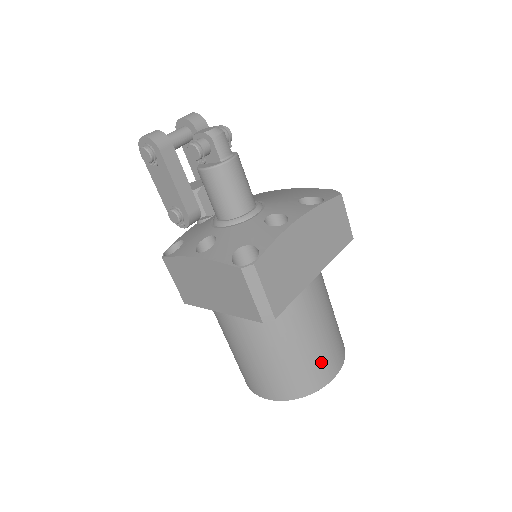
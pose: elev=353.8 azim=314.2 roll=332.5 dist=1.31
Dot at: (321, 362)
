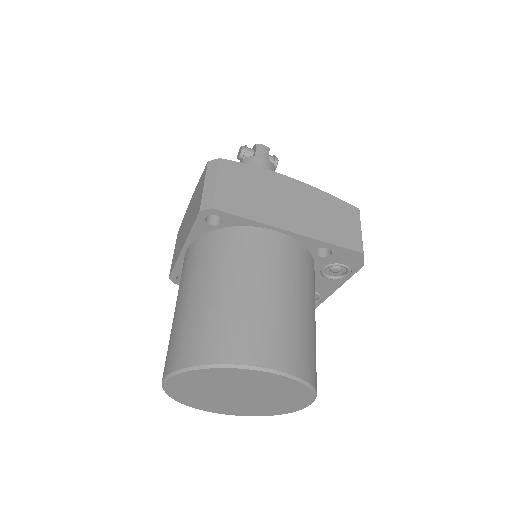
Dot at: (250, 325)
